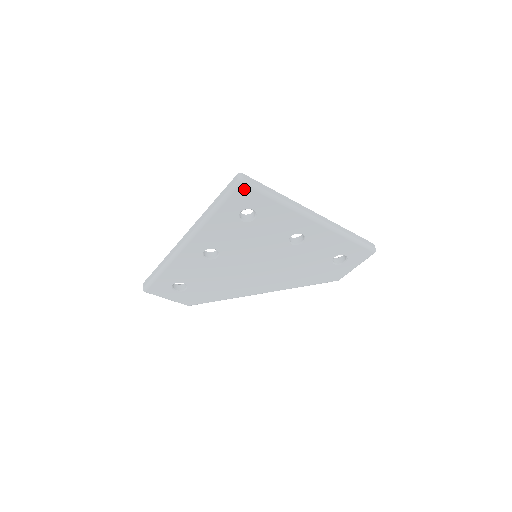
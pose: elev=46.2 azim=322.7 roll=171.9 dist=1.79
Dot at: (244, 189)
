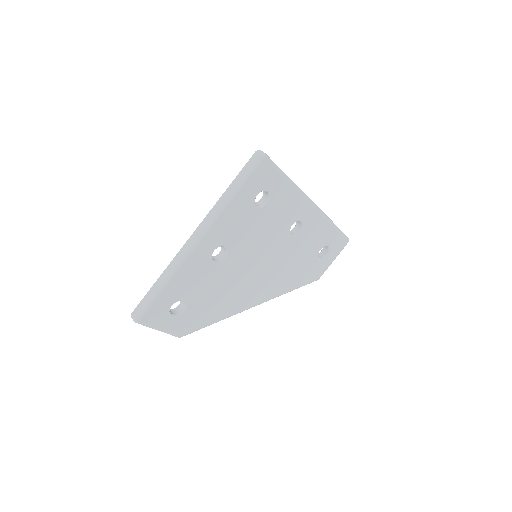
Dot at: (266, 165)
